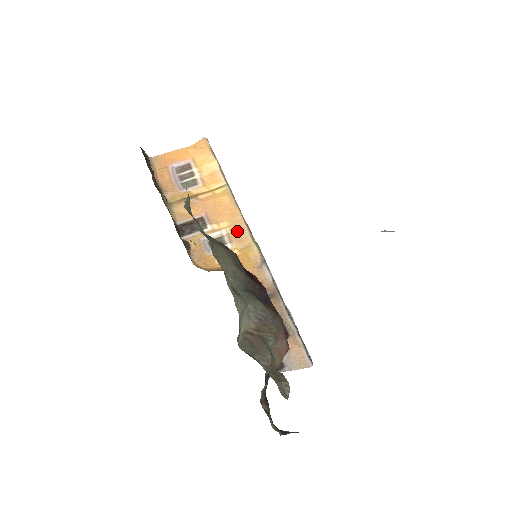
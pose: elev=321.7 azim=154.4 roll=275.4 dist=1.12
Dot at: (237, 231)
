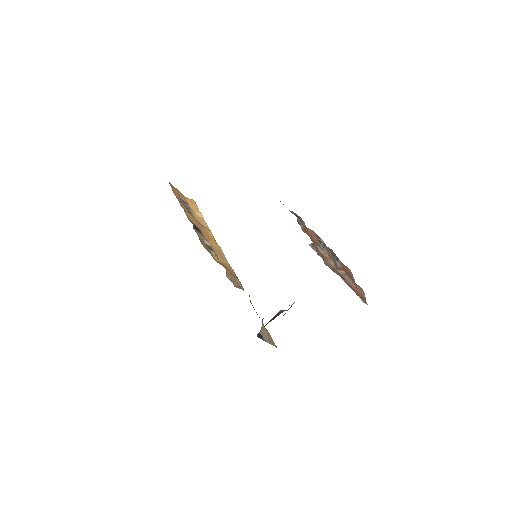
Dot at: (219, 253)
